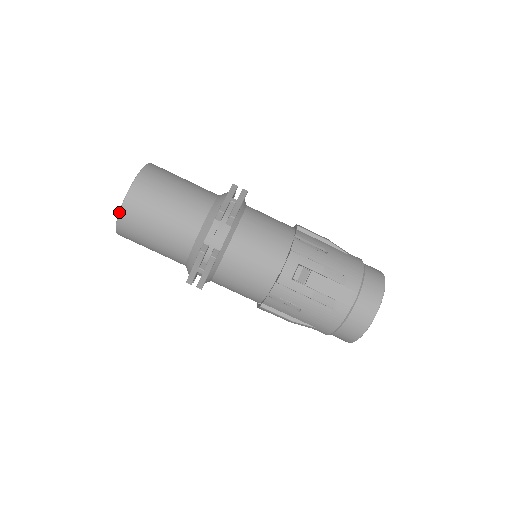
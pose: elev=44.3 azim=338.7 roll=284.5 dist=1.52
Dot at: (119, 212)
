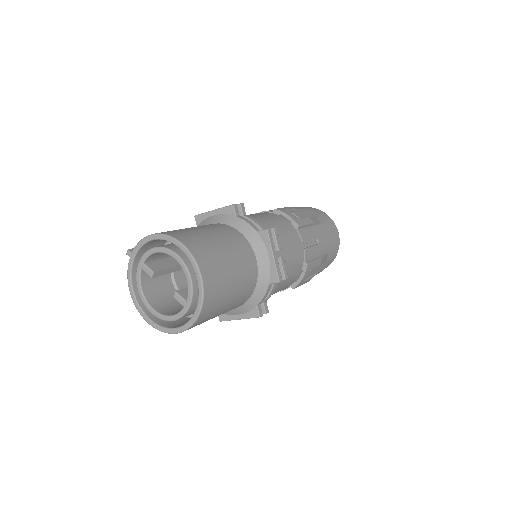
Dot at: occluded
